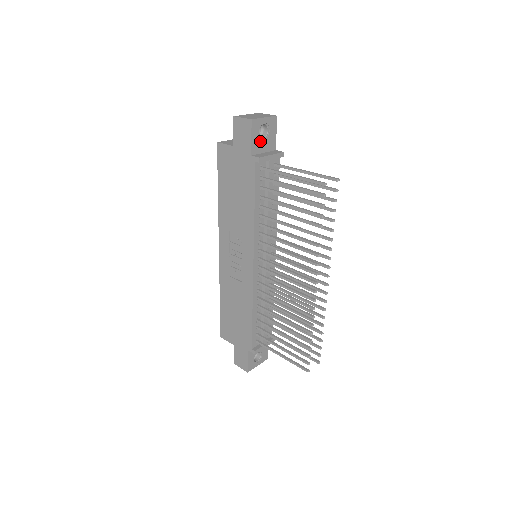
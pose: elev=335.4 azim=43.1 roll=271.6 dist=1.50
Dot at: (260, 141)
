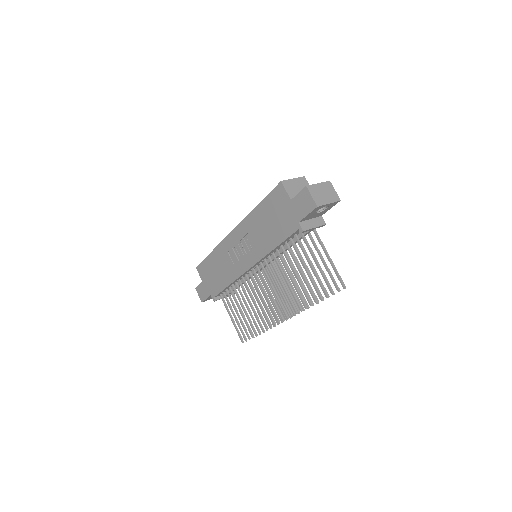
Dot at: (313, 214)
